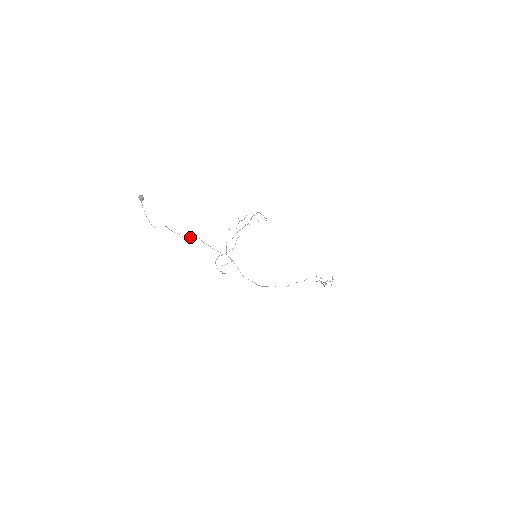
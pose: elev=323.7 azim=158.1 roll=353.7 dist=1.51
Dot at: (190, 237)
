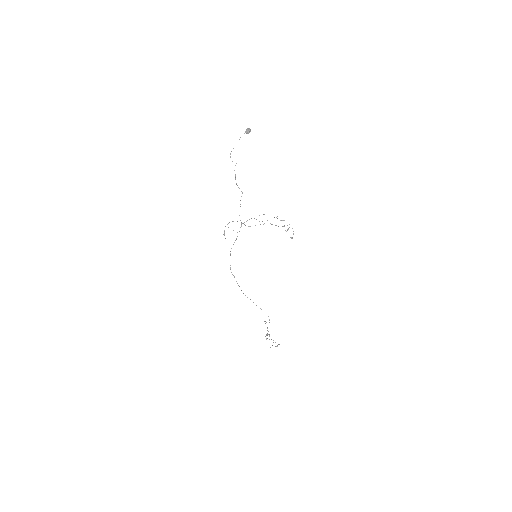
Dot at: occluded
